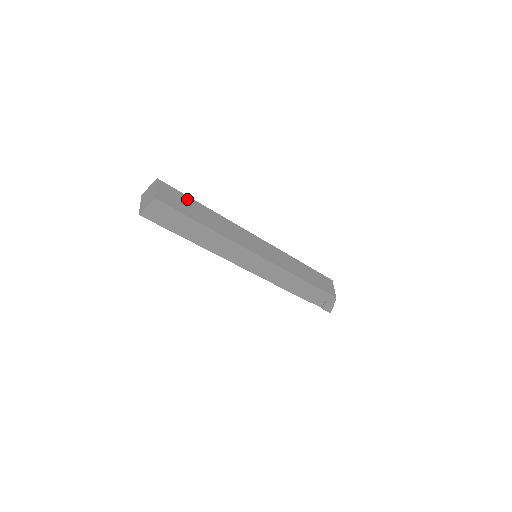
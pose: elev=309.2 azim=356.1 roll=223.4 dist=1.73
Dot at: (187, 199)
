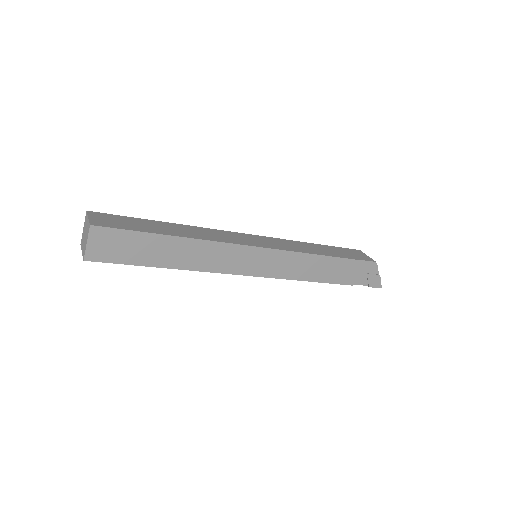
Dot at: (135, 220)
